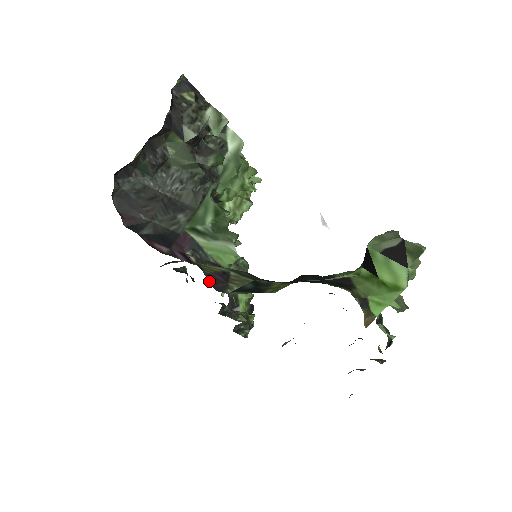
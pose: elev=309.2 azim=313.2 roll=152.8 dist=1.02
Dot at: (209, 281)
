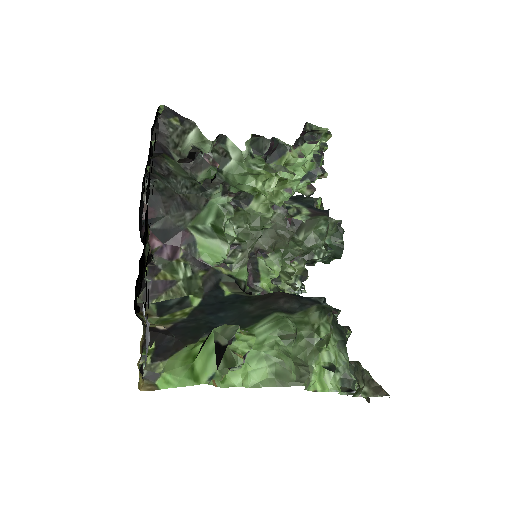
Dot at: (145, 290)
